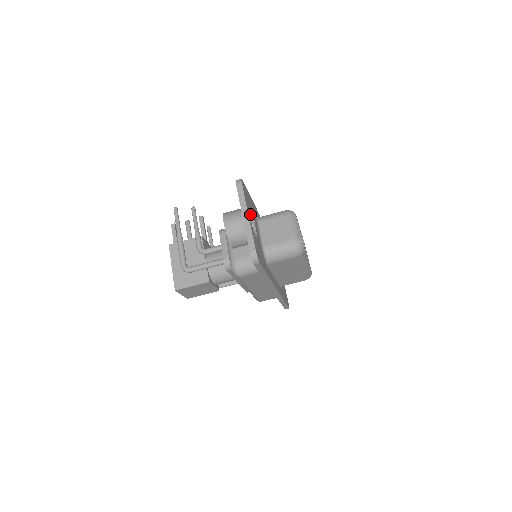
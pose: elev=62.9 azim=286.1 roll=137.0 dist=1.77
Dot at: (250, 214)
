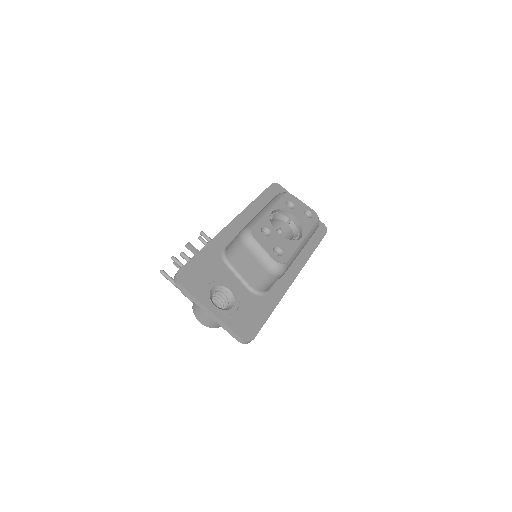
Dot at: (212, 289)
